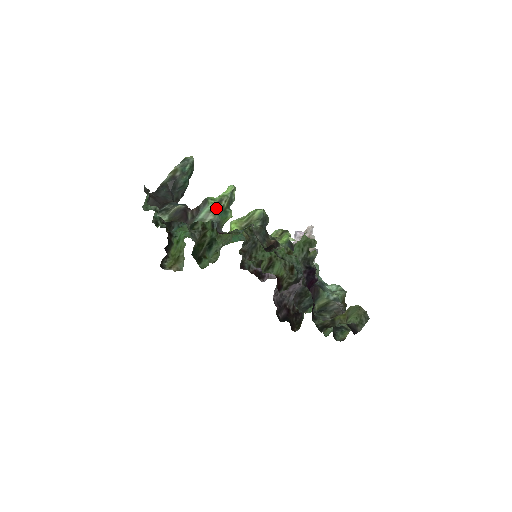
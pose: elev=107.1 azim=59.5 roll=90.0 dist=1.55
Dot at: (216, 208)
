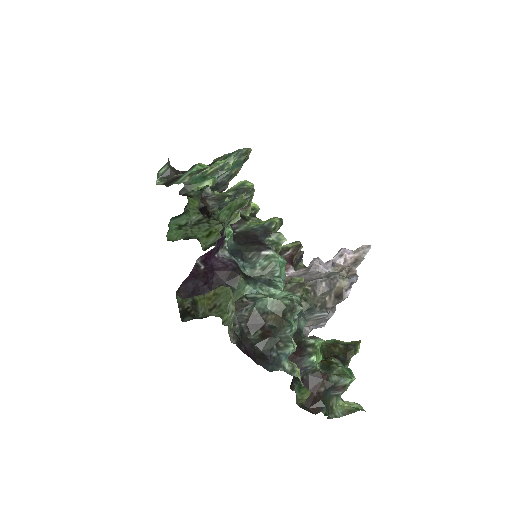
Dot at: (197, 173)
